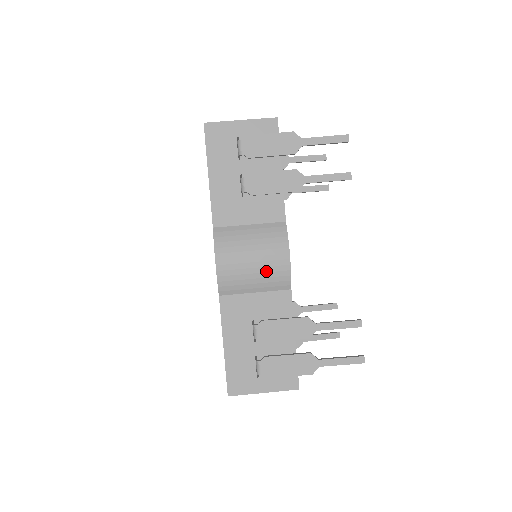
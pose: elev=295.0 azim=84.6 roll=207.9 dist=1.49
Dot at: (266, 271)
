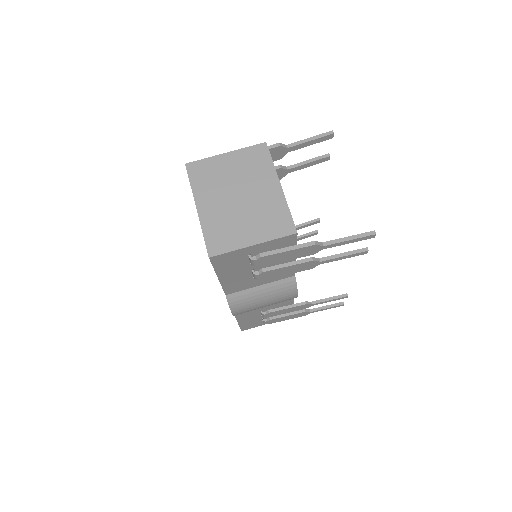
Dot at: occluded
